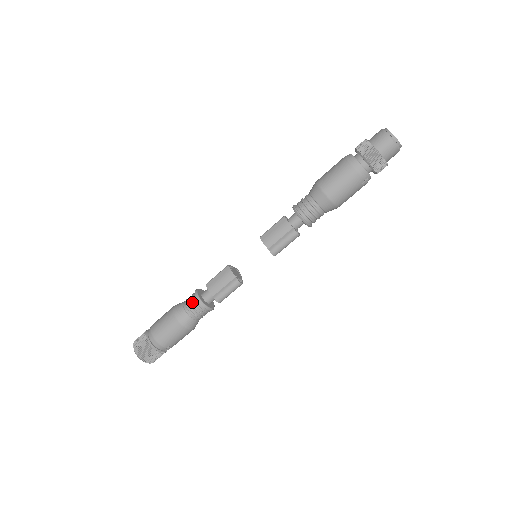
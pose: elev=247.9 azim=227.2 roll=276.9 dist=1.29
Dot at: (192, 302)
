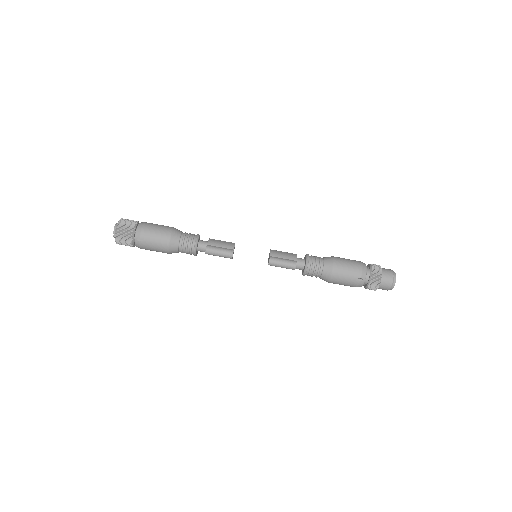
Dot at: (192, 235)
